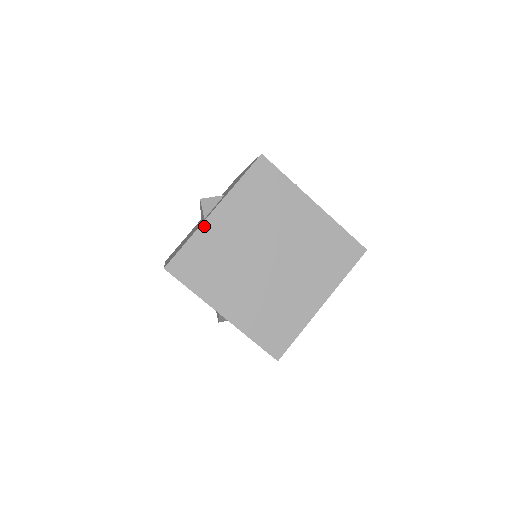
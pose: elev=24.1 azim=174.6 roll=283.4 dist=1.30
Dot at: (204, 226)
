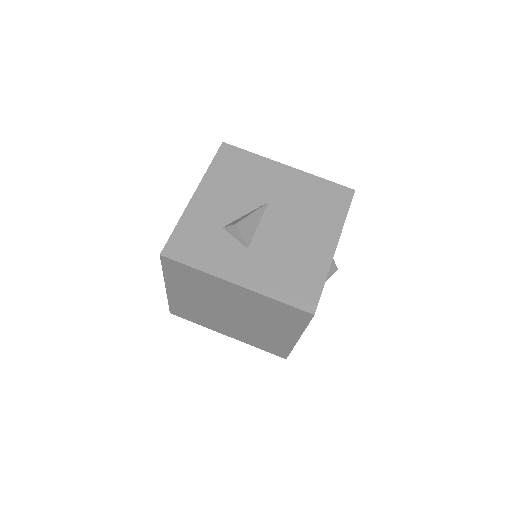
Dot at: (169, 296)
